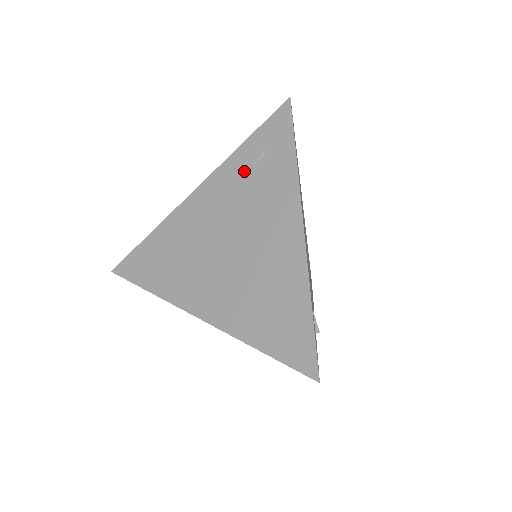
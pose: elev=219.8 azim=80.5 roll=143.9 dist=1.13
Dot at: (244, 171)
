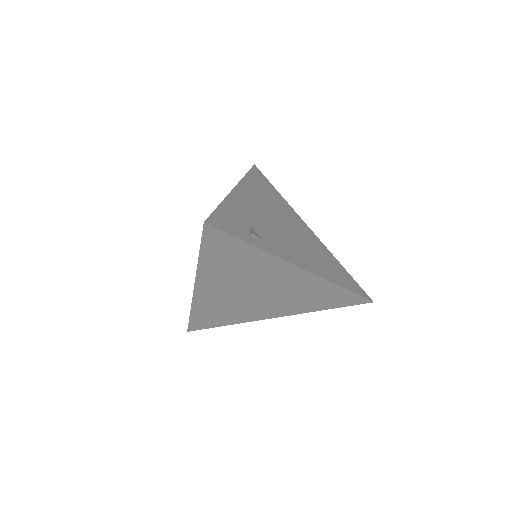
Dot at: occluded
